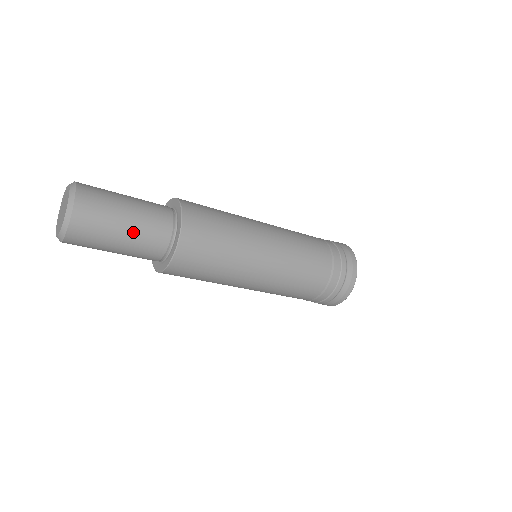
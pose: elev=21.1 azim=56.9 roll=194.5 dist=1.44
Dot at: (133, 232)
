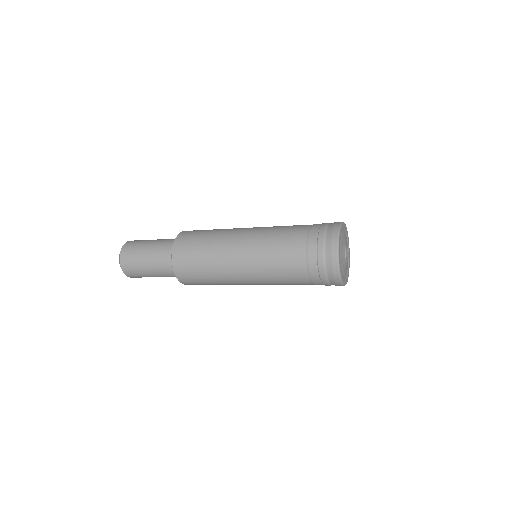
Dot at: (159, 276)
